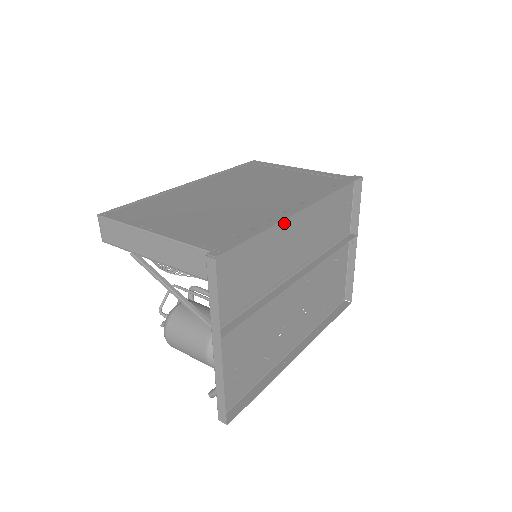
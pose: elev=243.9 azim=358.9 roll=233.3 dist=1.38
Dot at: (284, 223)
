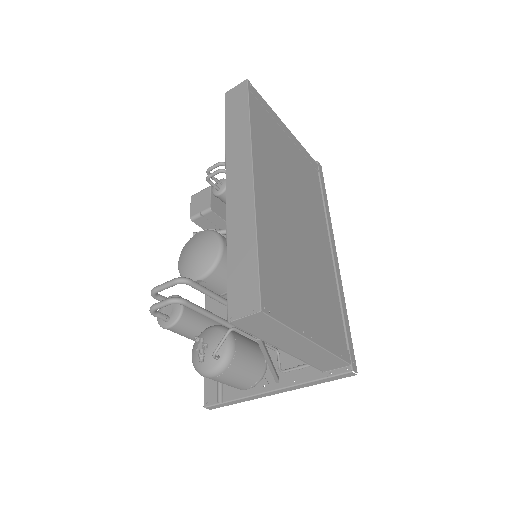
Dot at: occluded
